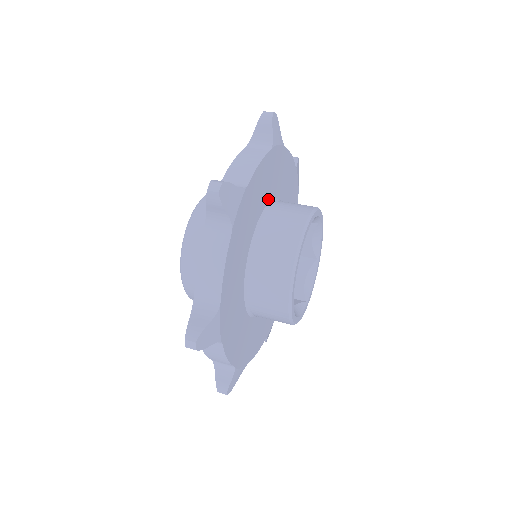
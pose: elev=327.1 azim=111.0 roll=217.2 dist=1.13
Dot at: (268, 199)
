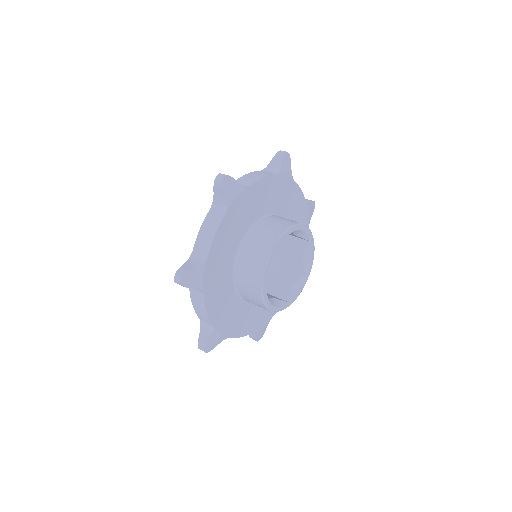
Dot at: (270, 210)
